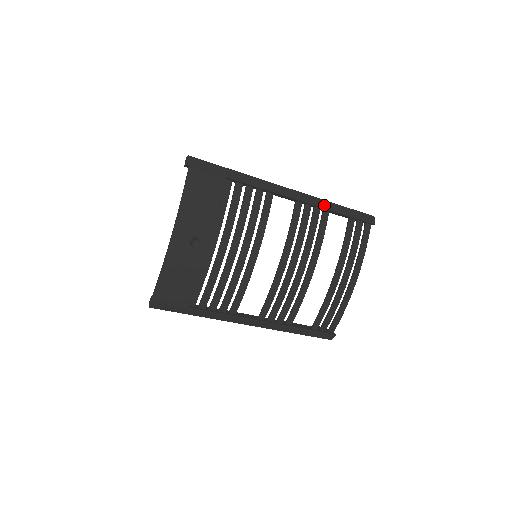
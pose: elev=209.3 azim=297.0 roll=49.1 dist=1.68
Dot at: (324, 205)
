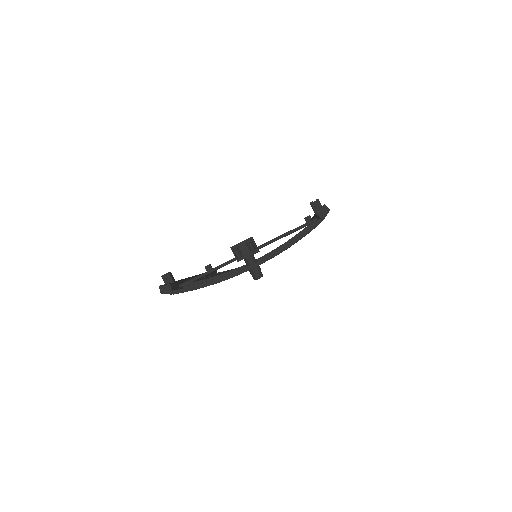
Dot at: occluded
